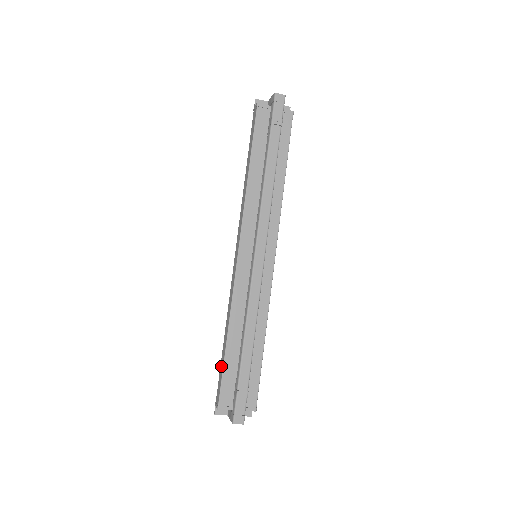
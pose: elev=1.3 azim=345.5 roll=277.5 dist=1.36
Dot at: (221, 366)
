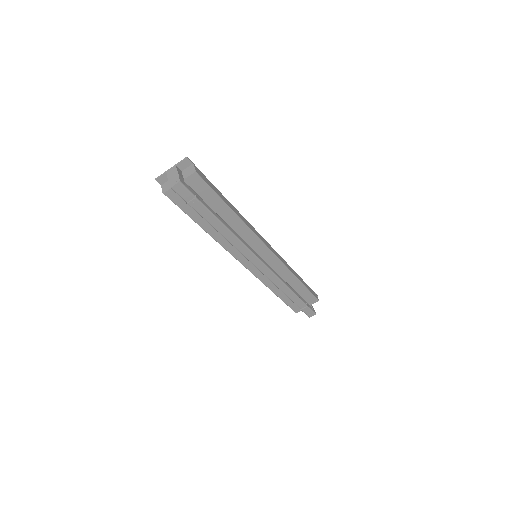
Dot at: occluded
